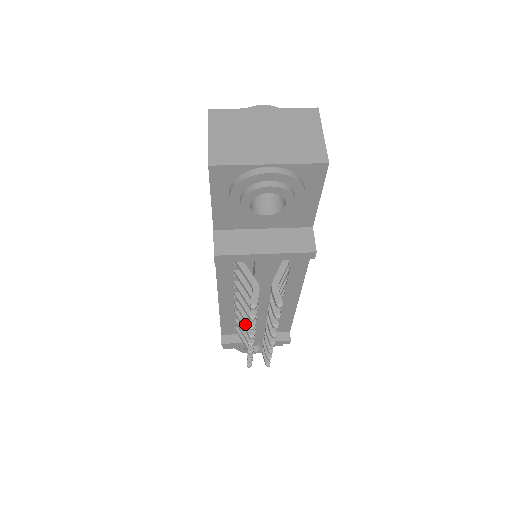
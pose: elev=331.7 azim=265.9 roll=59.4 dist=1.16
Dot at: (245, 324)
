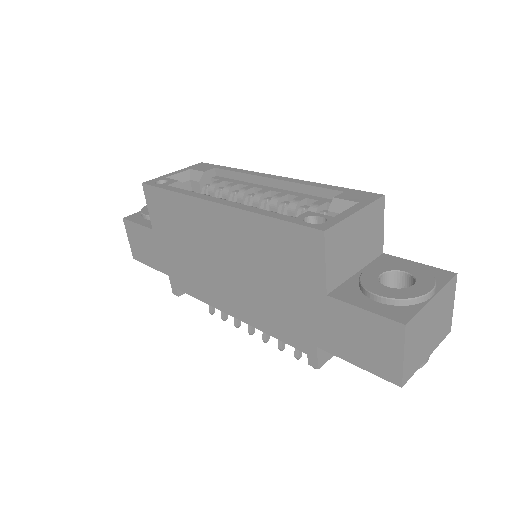
Dot at: occluded
